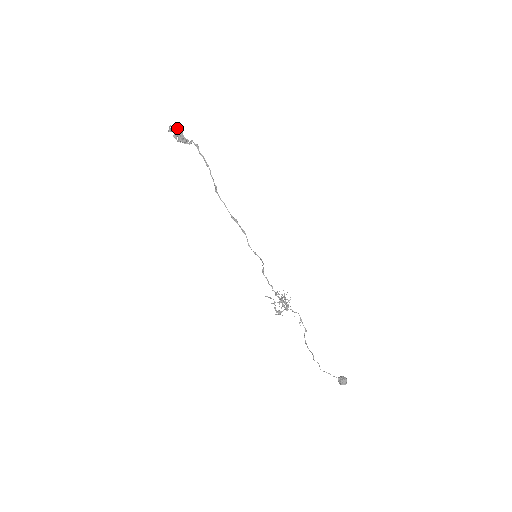
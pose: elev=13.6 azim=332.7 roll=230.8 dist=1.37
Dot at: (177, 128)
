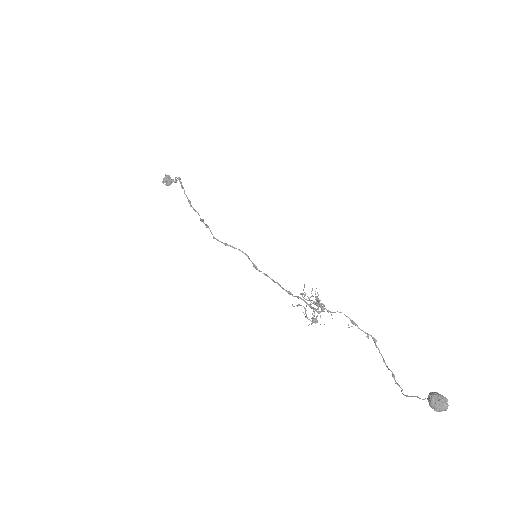
Dot at: (166, 176)
